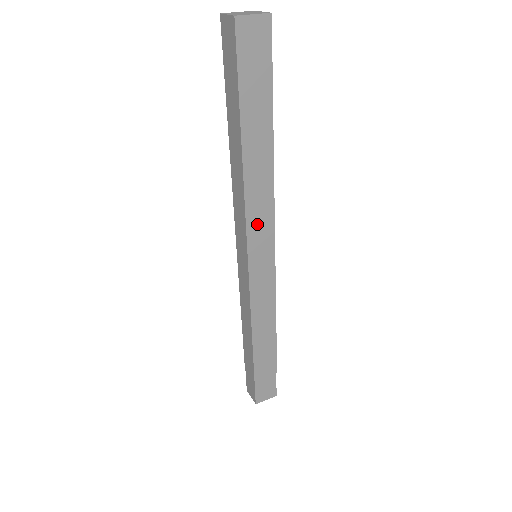
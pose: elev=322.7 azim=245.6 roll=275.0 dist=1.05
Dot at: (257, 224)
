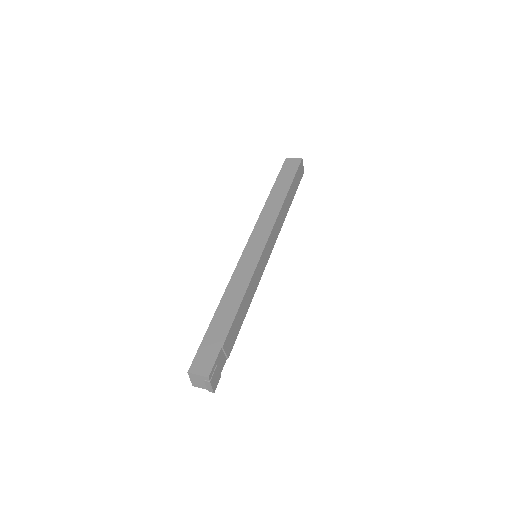
Dot at: (261, 227)
